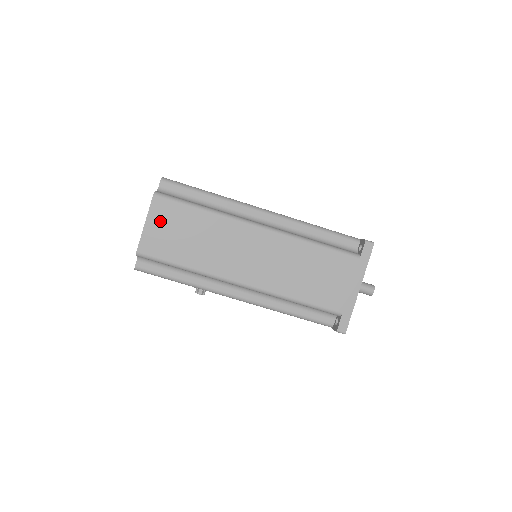
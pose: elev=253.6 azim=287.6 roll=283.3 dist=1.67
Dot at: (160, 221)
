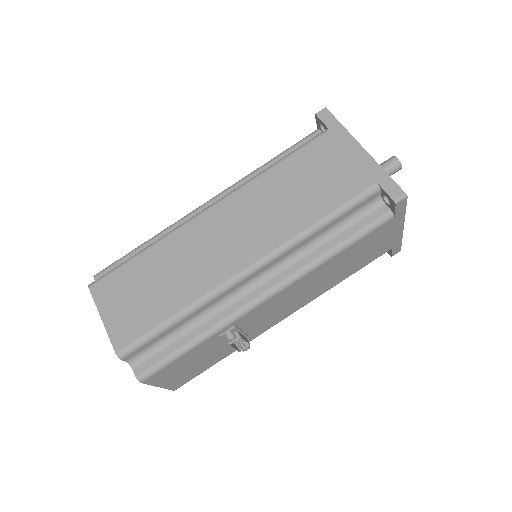
Dot at: (114, 302)
